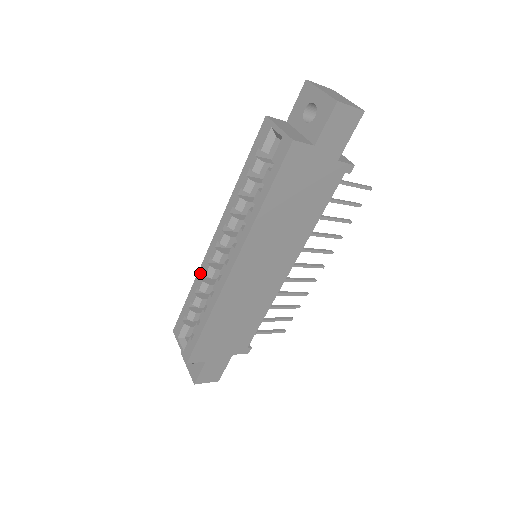
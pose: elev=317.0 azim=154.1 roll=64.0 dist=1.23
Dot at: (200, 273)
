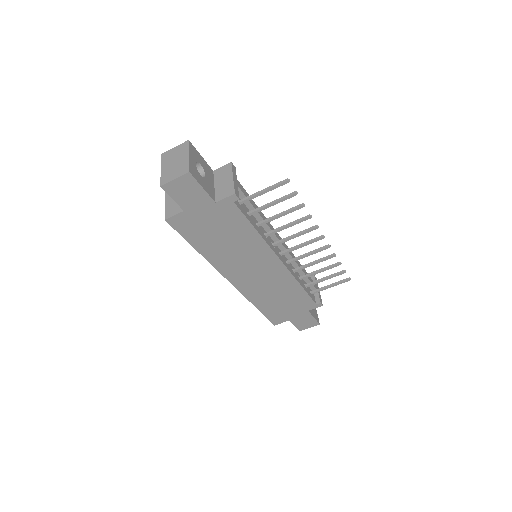
Dot at: occluded
